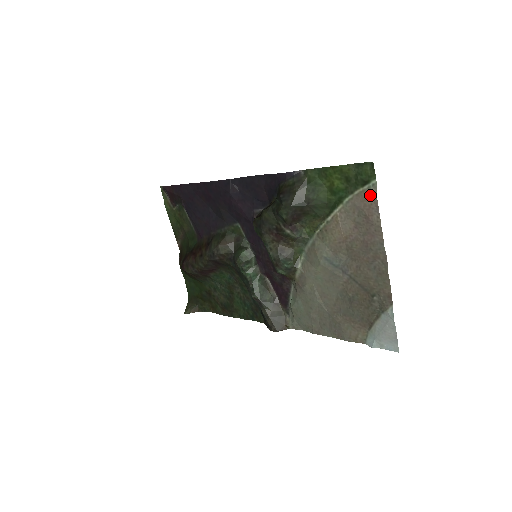
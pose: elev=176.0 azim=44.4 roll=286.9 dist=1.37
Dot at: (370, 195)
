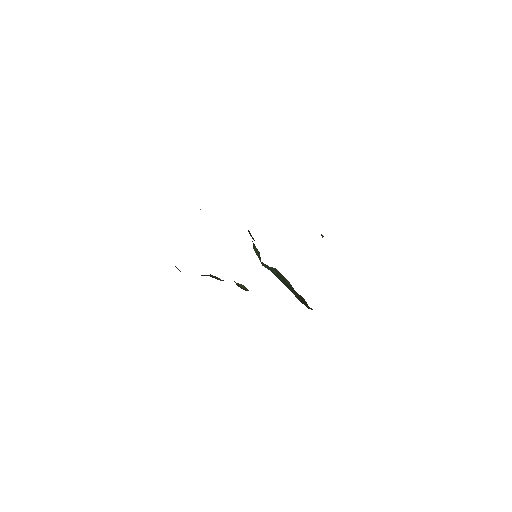
Dot at: occluded
